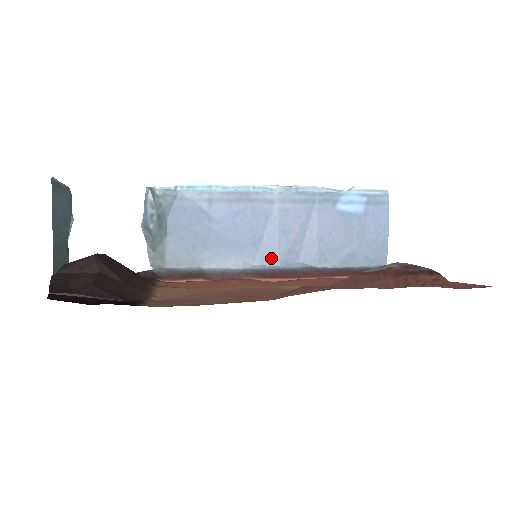
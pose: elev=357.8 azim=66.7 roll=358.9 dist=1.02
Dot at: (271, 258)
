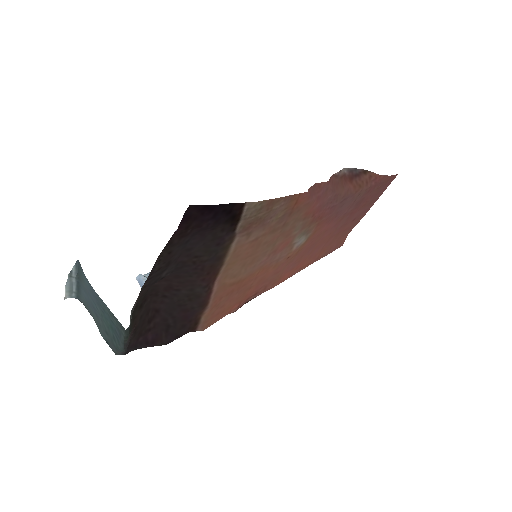
Dot at: occluded
